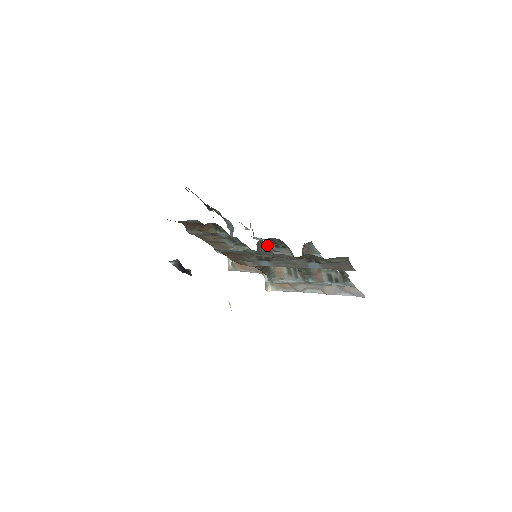
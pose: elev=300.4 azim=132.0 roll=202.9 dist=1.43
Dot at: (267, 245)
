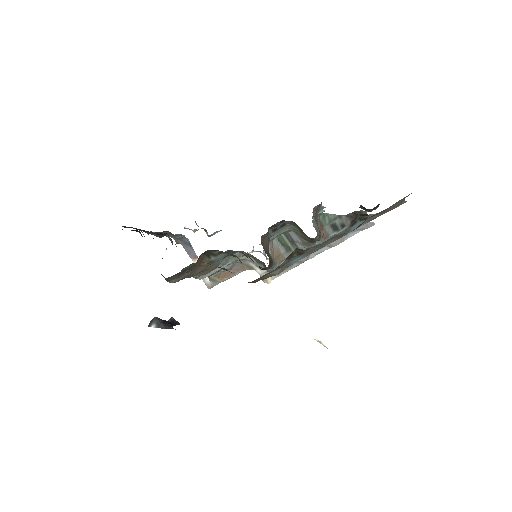
Dot at: (267, 236)
